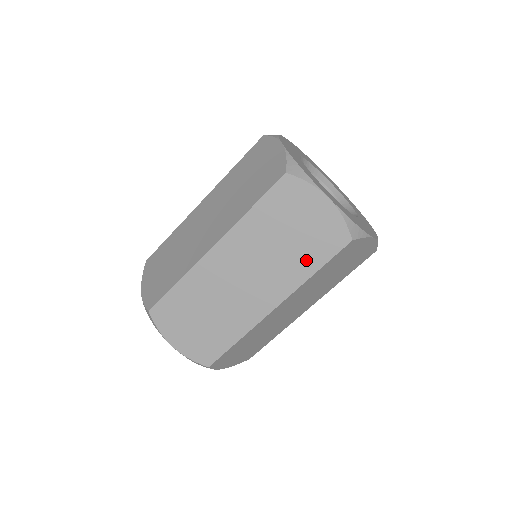
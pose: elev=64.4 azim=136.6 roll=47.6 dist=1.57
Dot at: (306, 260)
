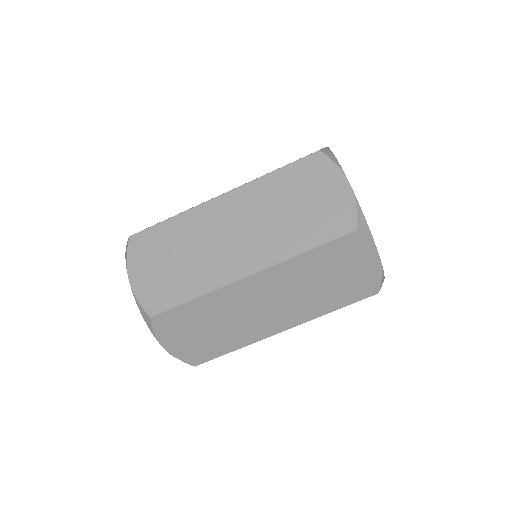
Dot at: (332, 301)
